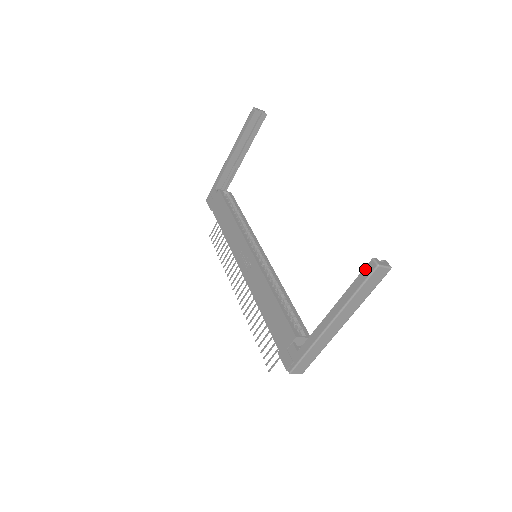
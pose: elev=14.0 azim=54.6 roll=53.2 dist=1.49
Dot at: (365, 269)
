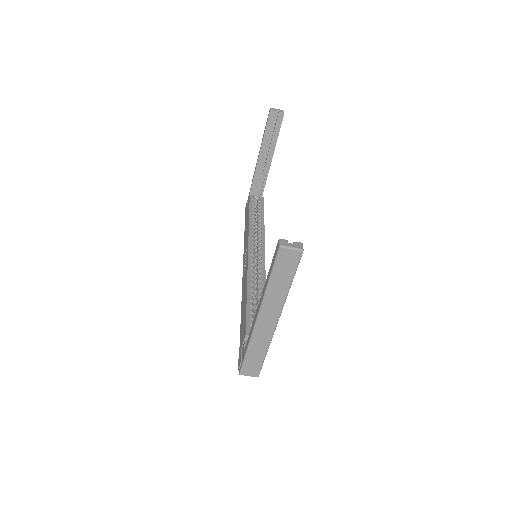
Dot at: (275, 252)
